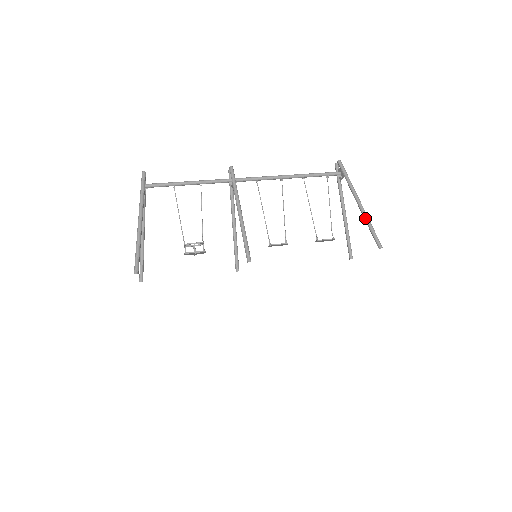
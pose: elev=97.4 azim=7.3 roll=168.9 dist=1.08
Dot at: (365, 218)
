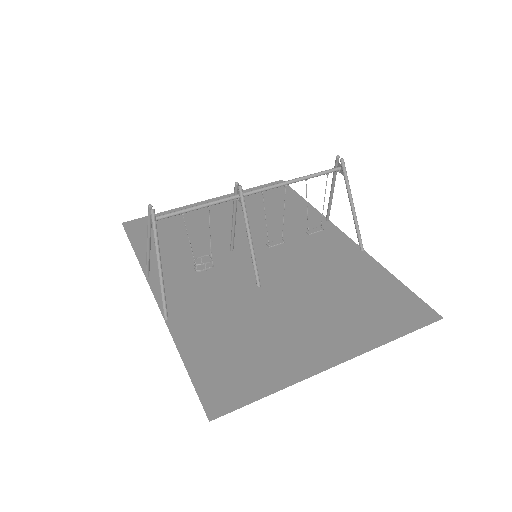
Dot at: (355, 223)
